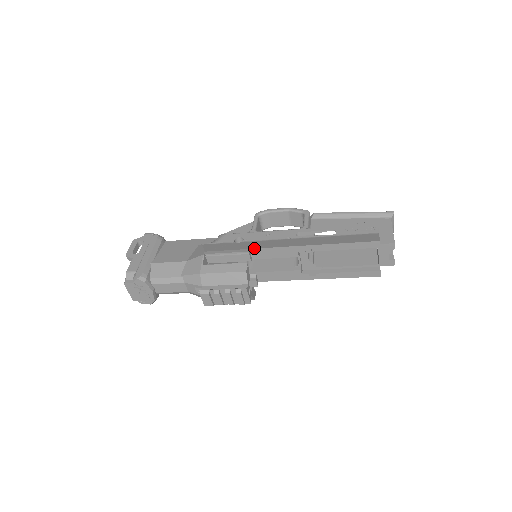
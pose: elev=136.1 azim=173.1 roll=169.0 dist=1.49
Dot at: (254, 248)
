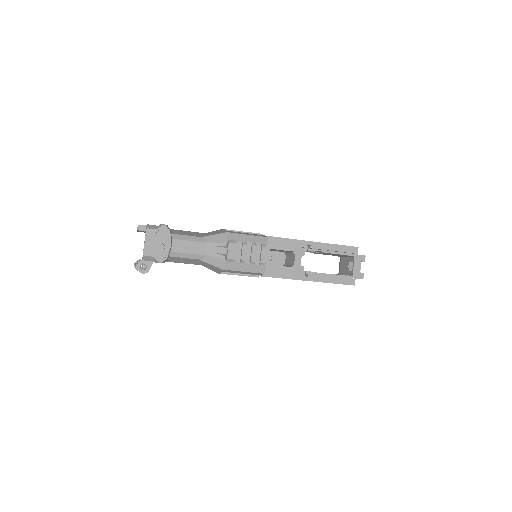
Dot at: occluded
